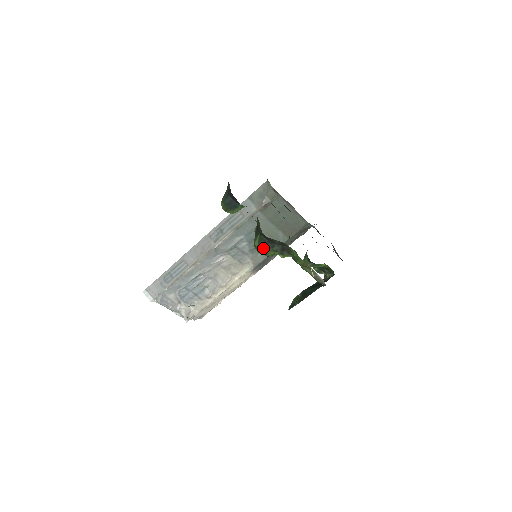
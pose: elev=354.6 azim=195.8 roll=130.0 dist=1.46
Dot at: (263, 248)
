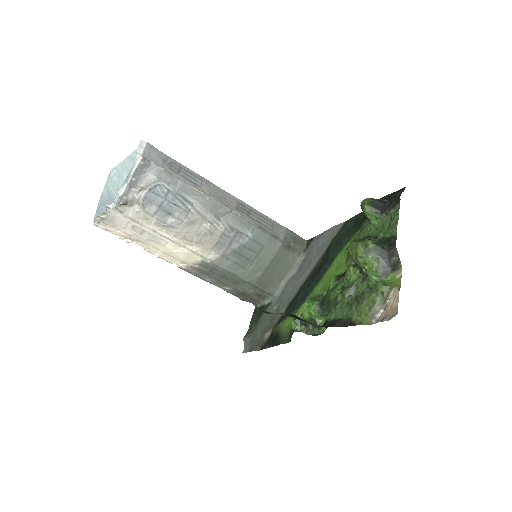
Dot at: (375, 249)
